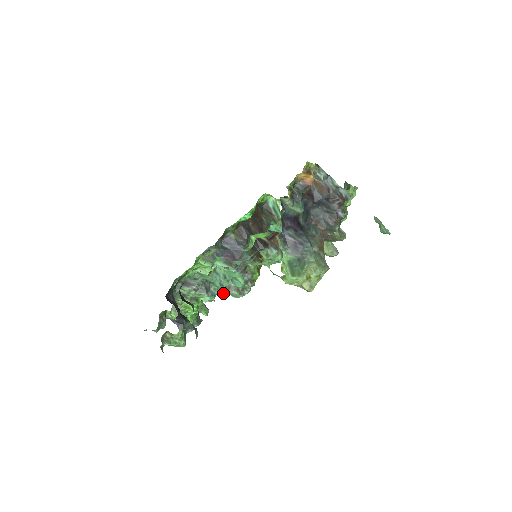
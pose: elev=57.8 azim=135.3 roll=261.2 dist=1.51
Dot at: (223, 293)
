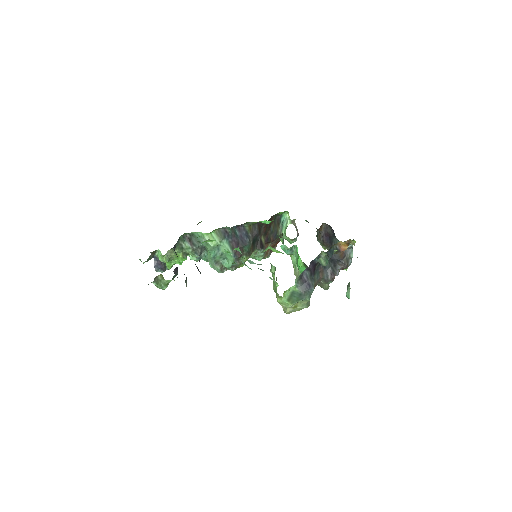
Dot at: (207, 260)
